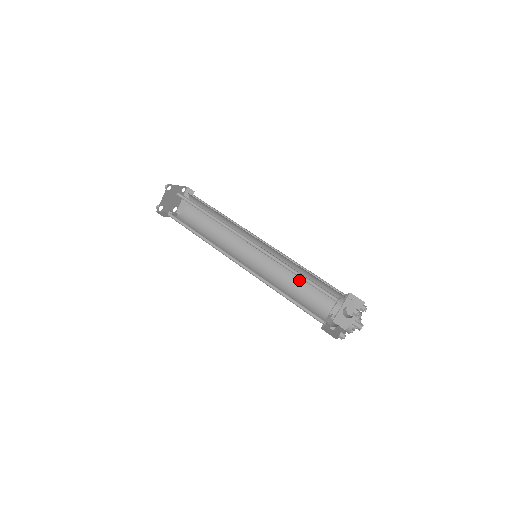
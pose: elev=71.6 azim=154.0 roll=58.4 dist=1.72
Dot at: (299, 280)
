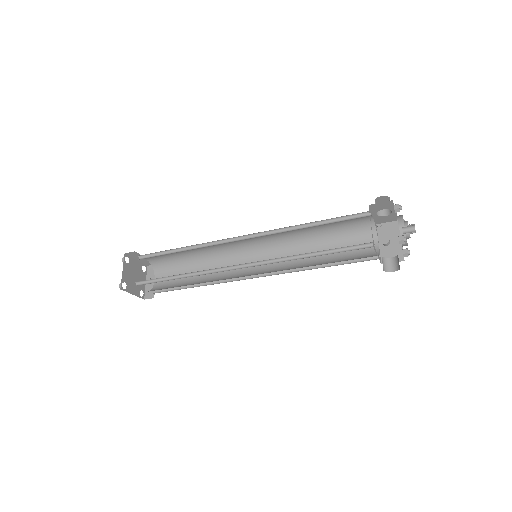
Dot at: (310, 229)
